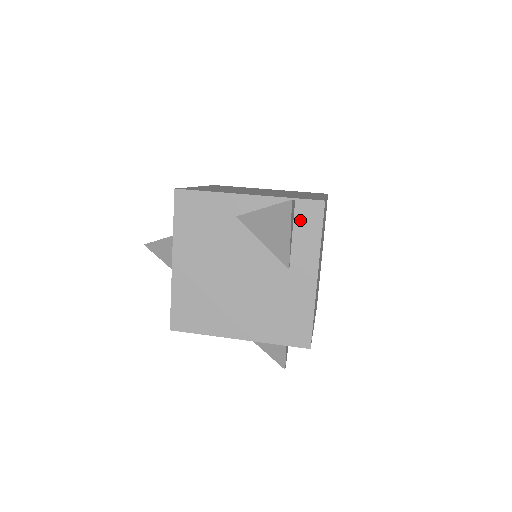
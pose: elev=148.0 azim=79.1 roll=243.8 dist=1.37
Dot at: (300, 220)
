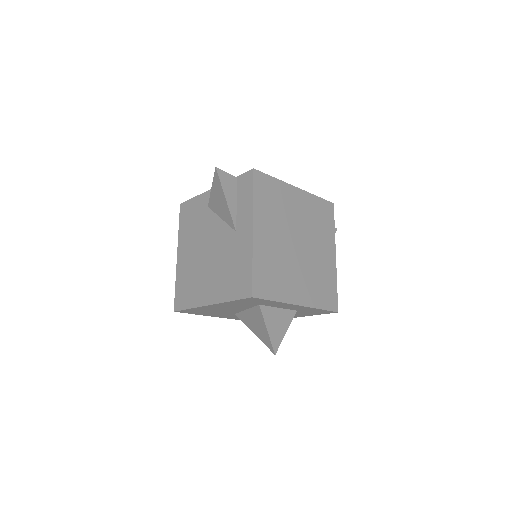
Dot at: (241, 190)
